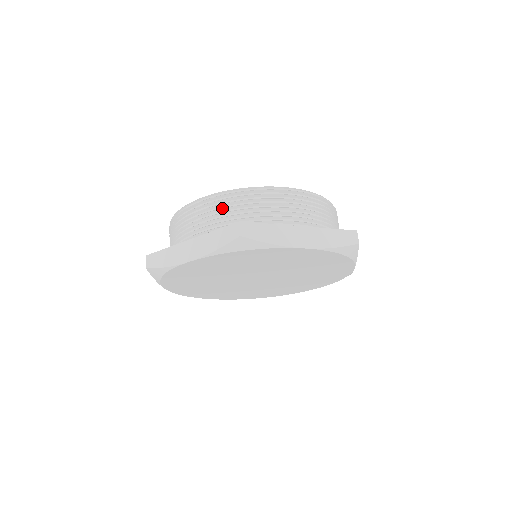
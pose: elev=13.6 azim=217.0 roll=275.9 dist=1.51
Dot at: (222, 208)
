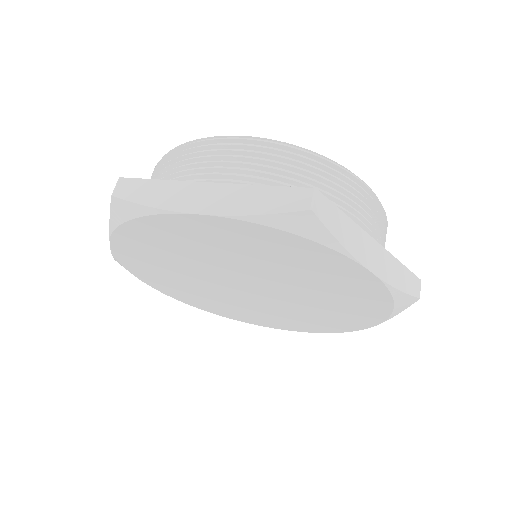
Dot at: (155, 175)
